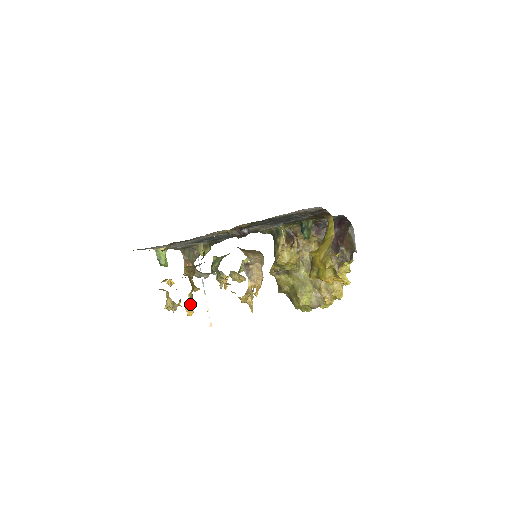
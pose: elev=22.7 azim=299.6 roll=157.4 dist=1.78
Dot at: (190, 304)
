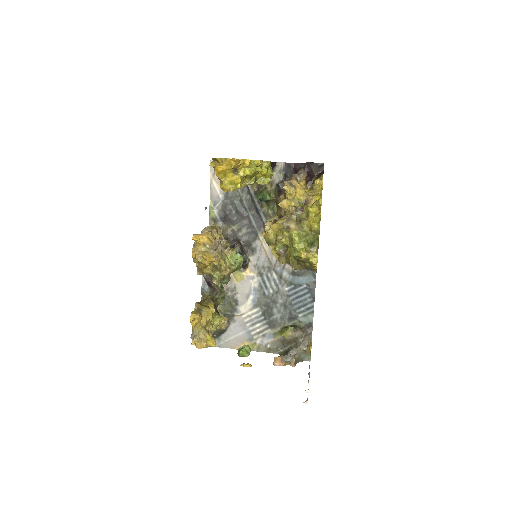
Dot at: (192, 313)
